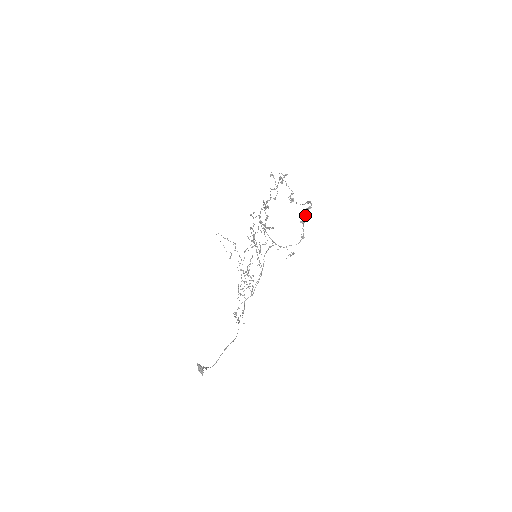
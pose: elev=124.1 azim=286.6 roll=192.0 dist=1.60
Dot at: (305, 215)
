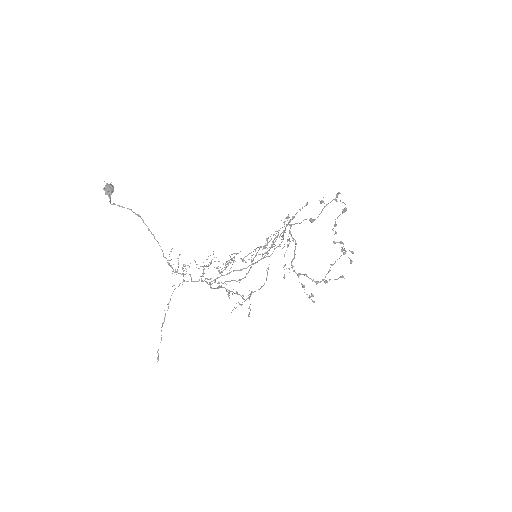
Dot at: (330, 202)
